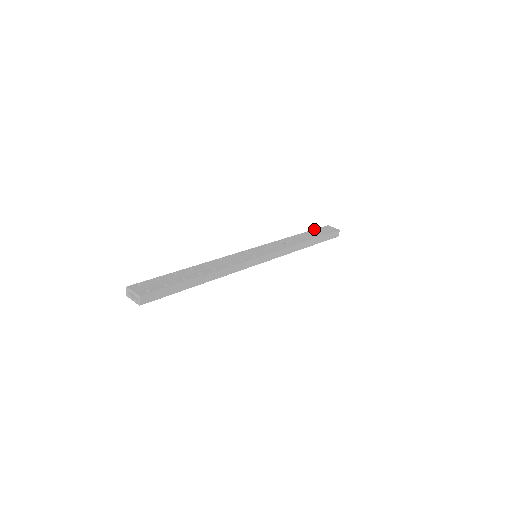
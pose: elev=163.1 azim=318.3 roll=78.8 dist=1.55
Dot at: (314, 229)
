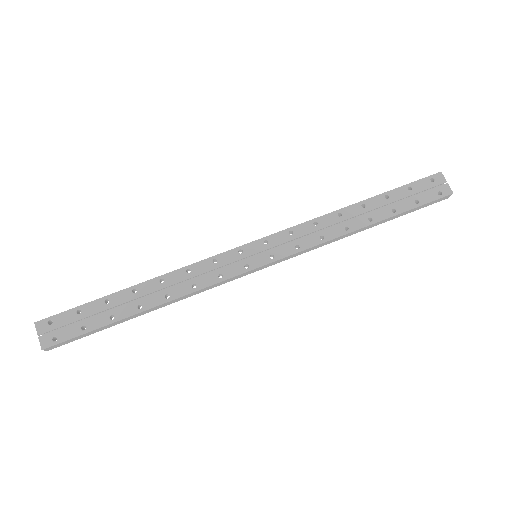
Dot at: (403, 185)
